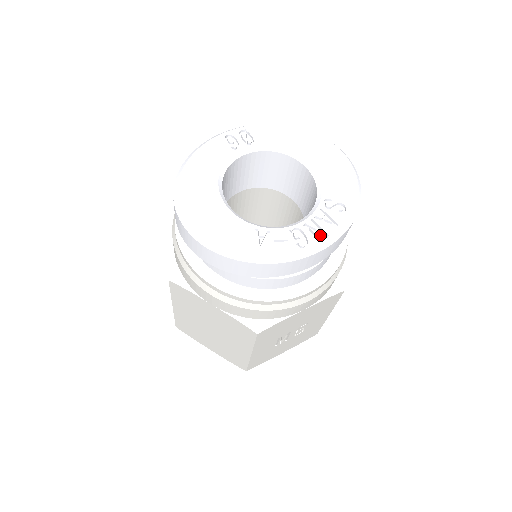
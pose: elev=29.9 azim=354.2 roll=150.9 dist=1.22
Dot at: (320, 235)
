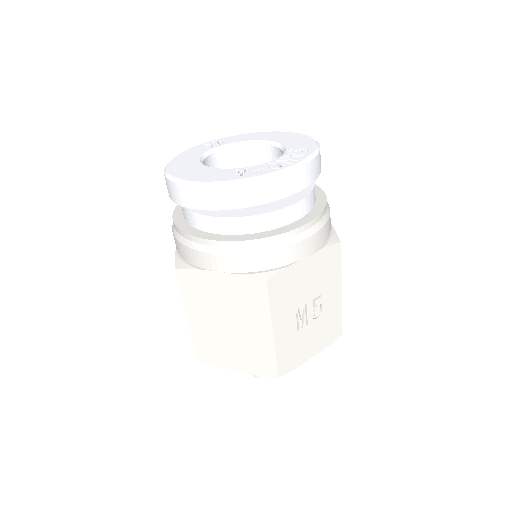
Dot at: (290, 162)
